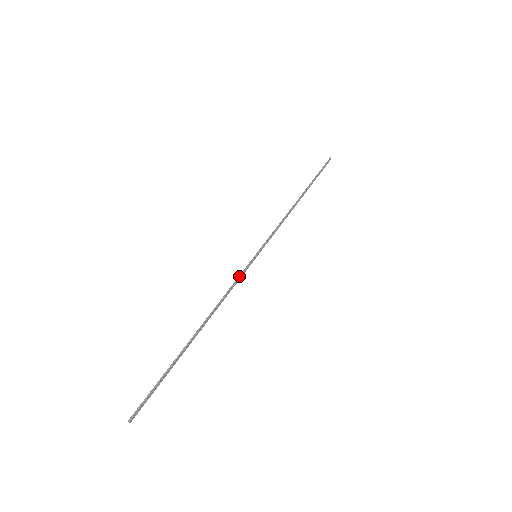
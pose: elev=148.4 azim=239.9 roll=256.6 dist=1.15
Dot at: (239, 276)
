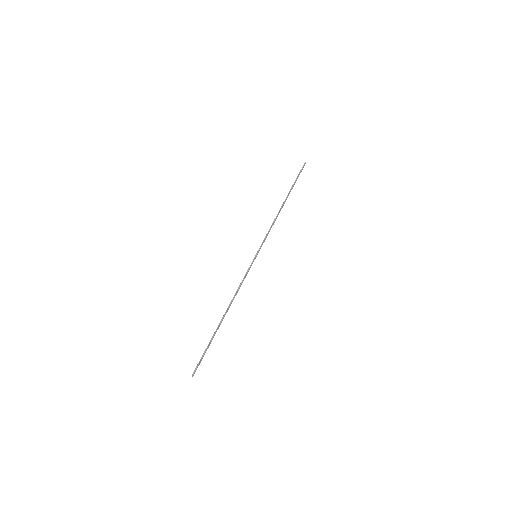
Dot at: (246, 273)
